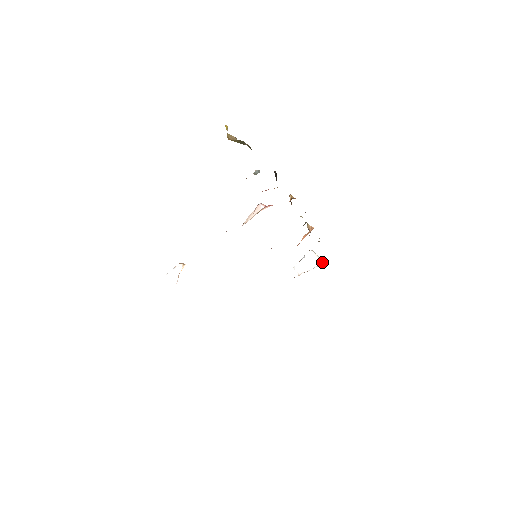
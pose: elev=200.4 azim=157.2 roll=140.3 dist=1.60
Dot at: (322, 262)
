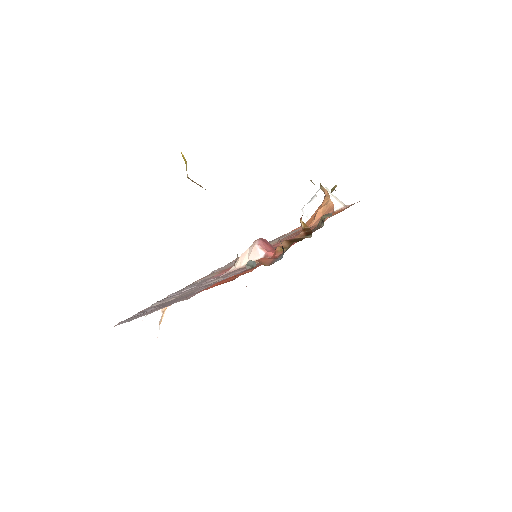
Dot at: (339, 205)
